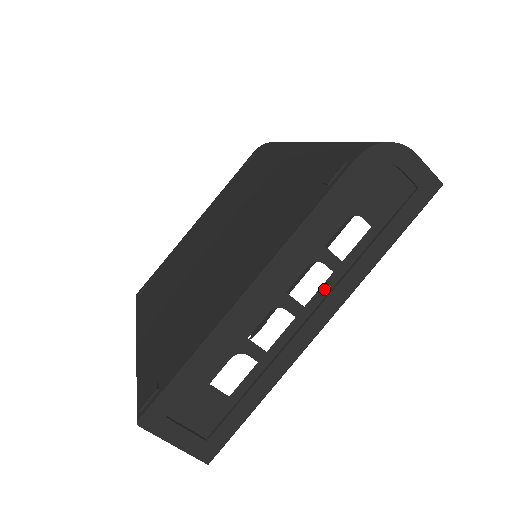
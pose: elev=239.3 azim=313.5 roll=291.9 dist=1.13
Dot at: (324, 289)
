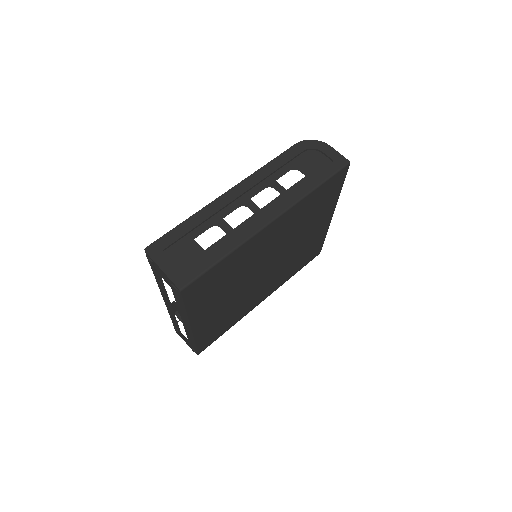
Dot at: (274, 202)
